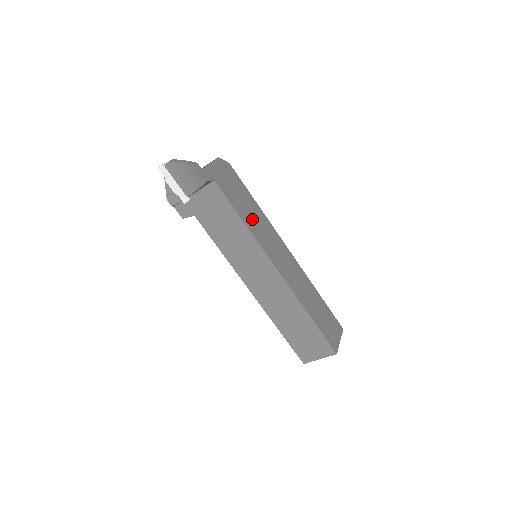
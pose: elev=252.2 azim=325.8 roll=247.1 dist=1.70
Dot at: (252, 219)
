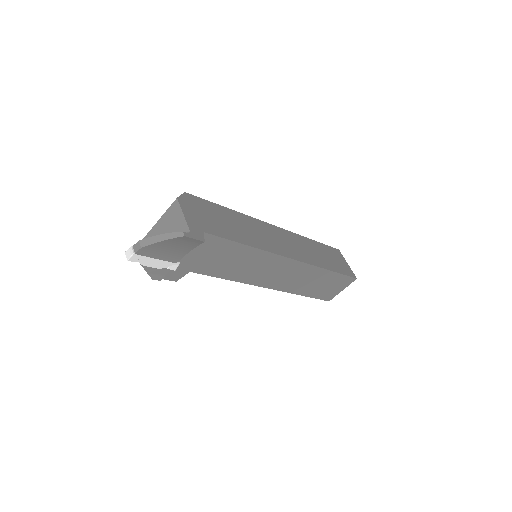
Dot at: (246, 233)
